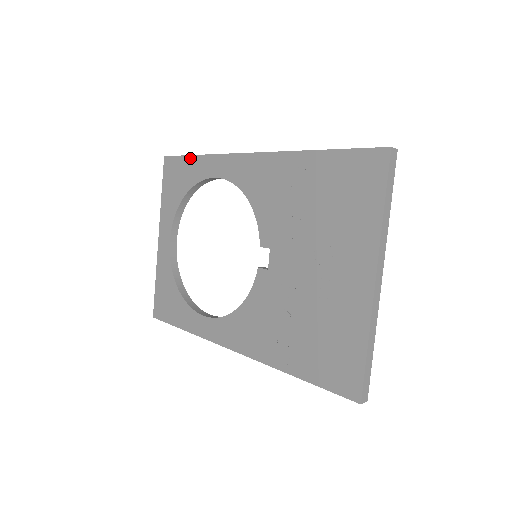
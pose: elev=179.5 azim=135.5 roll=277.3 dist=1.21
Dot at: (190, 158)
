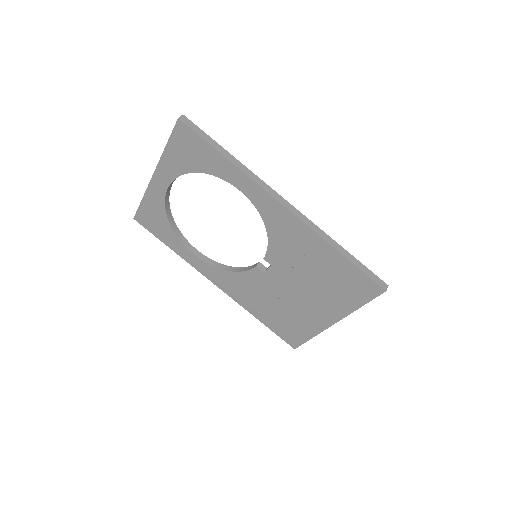
Dot at: (215, 152)
